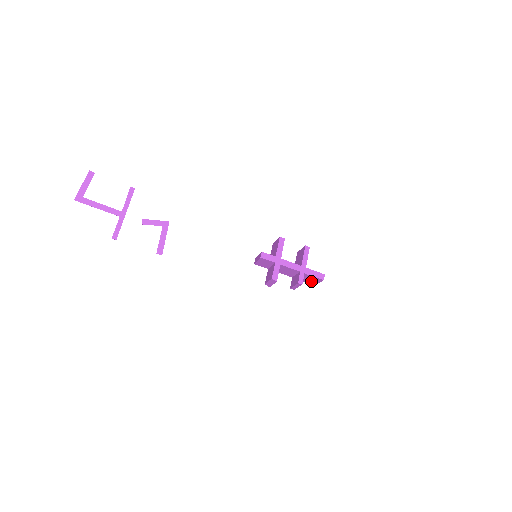
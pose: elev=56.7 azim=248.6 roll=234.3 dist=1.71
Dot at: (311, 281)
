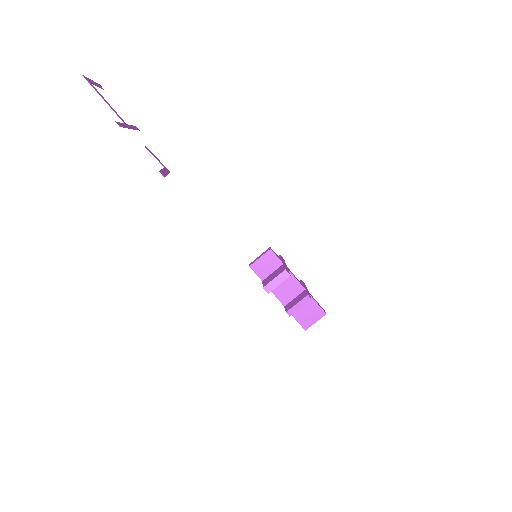
Dot at: (306, 317)
